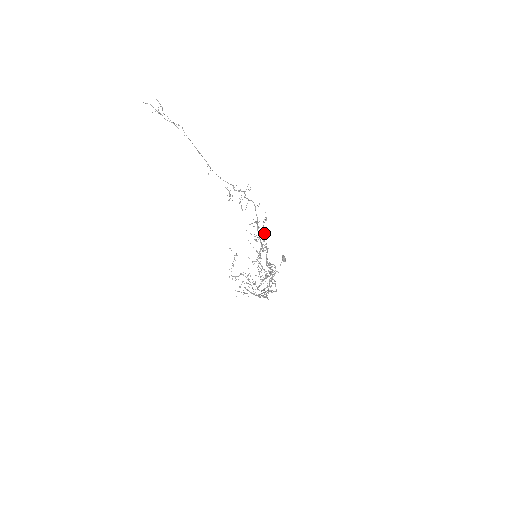
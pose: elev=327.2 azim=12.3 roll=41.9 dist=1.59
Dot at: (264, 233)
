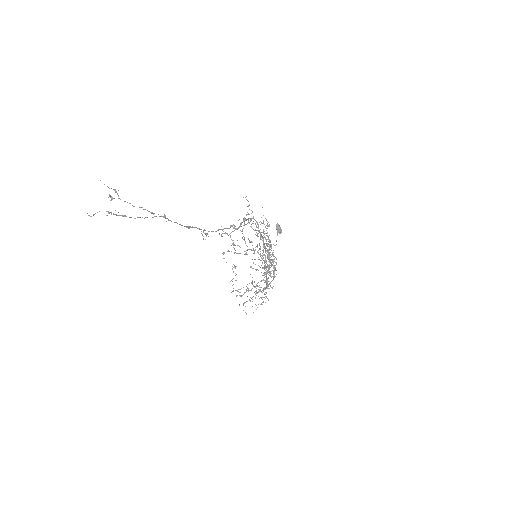
Dot at: (271, 246)
